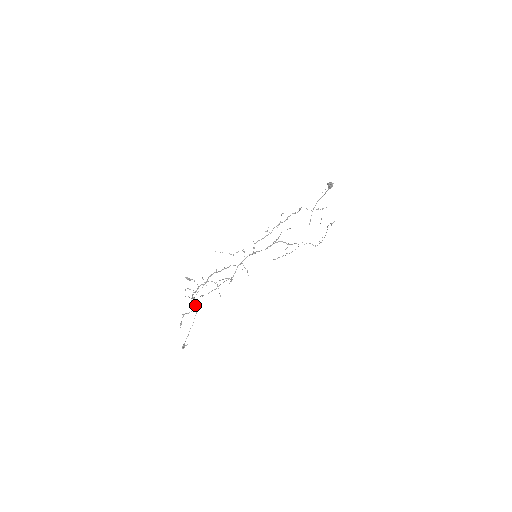
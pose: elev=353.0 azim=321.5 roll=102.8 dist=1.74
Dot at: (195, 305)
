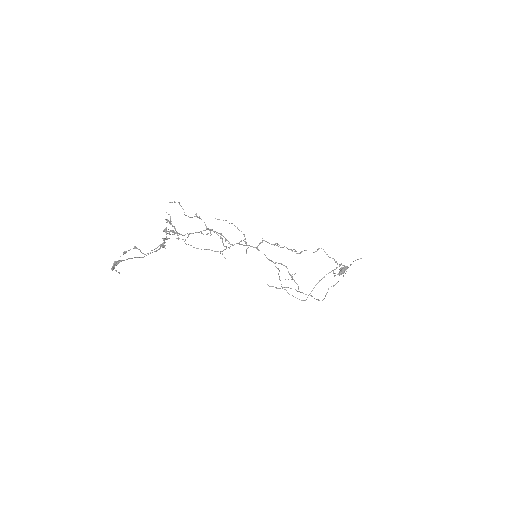
Dot at: (164, 239)
